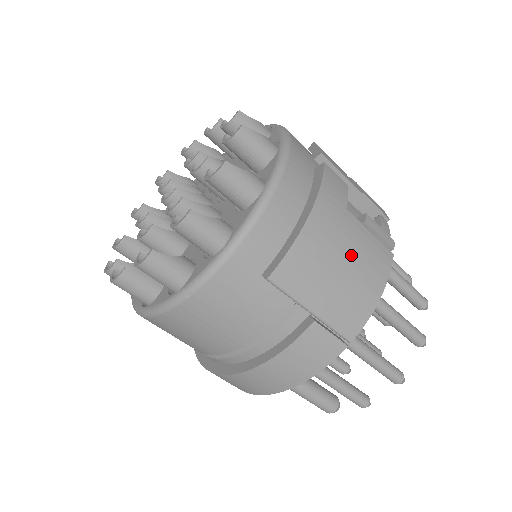
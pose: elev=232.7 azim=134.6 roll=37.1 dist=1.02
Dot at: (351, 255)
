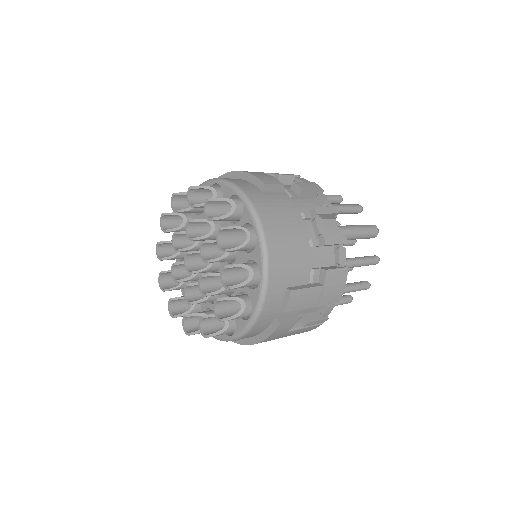
Dot at: occluded
